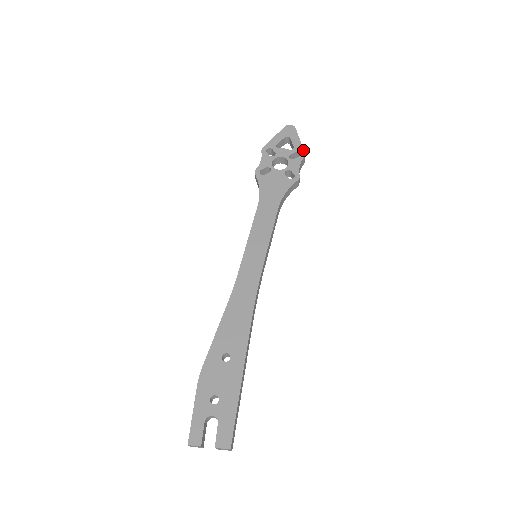
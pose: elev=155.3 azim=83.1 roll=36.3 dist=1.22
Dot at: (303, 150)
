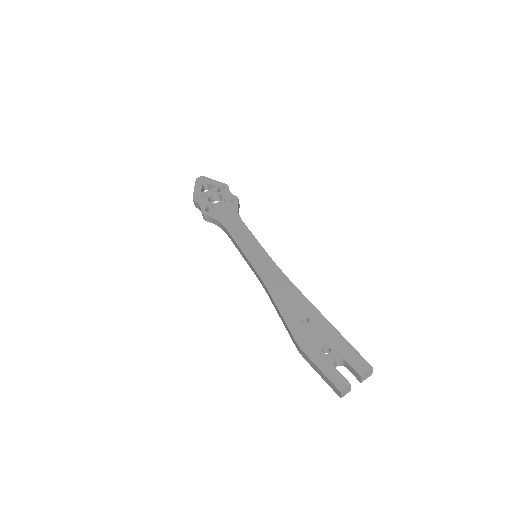
Dot at: (223, 183)
